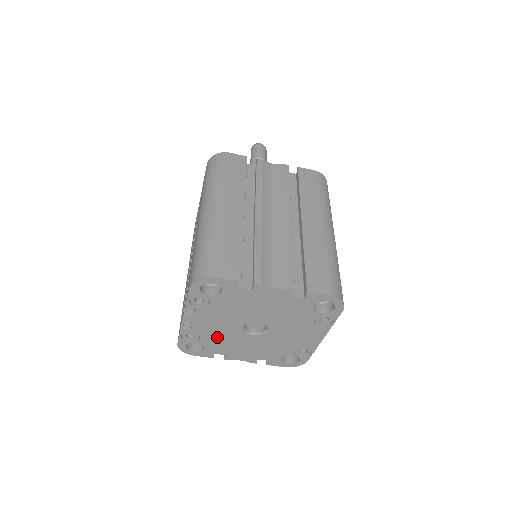
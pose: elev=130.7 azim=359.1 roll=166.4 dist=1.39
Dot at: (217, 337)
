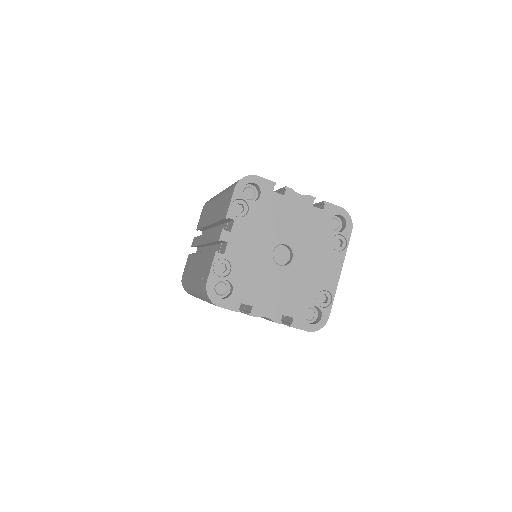
Dot at: (247, 270)
